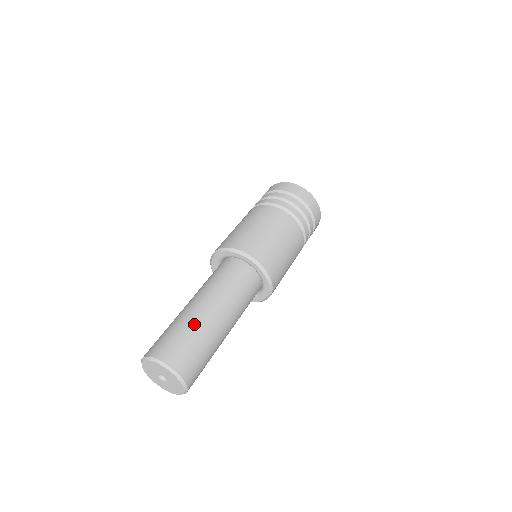
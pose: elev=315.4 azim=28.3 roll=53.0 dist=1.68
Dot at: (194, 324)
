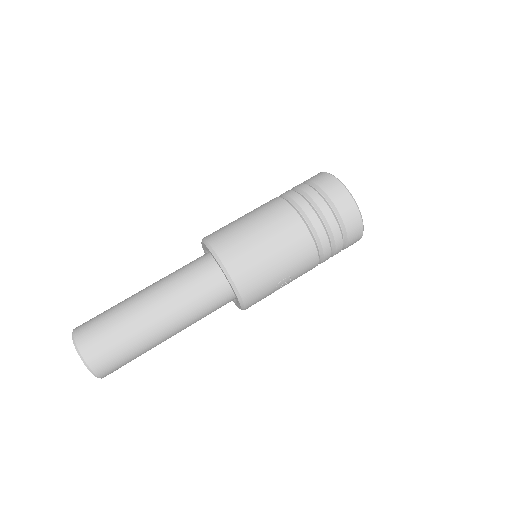
Dot at: (122, 308)
